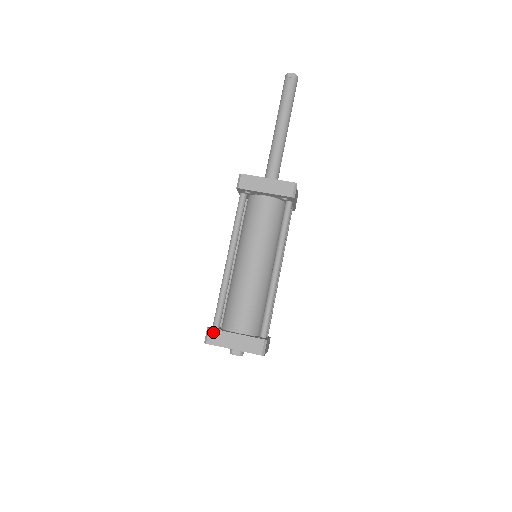
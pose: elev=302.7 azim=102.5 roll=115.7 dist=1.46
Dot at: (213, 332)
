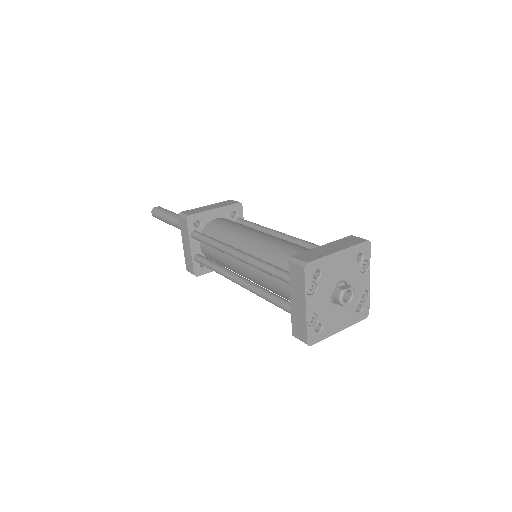
Dot at: (299, 256)
